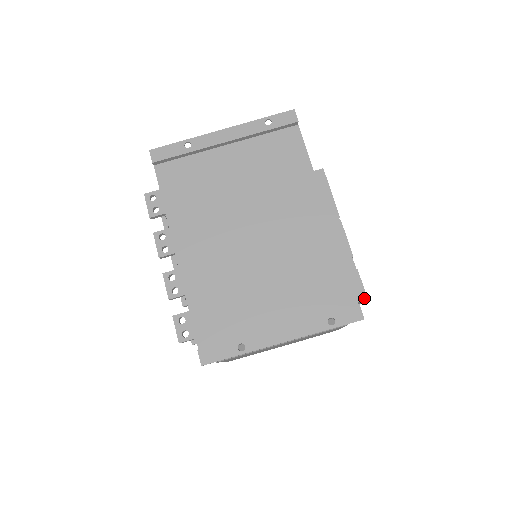
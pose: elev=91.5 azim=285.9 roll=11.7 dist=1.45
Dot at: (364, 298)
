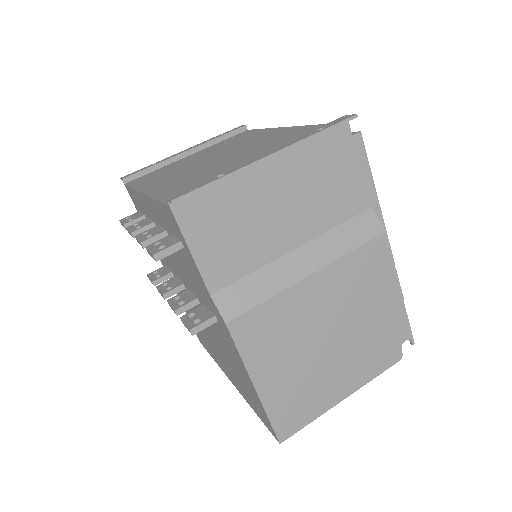
Dot at: (356, 133)
